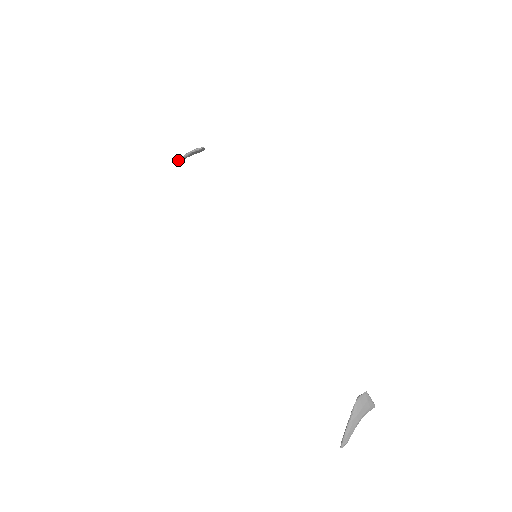
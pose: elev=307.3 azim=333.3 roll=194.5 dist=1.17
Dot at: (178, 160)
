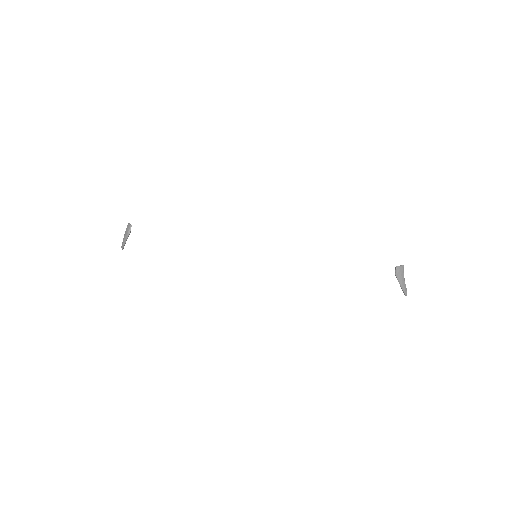
Dot at: (122, 247)
